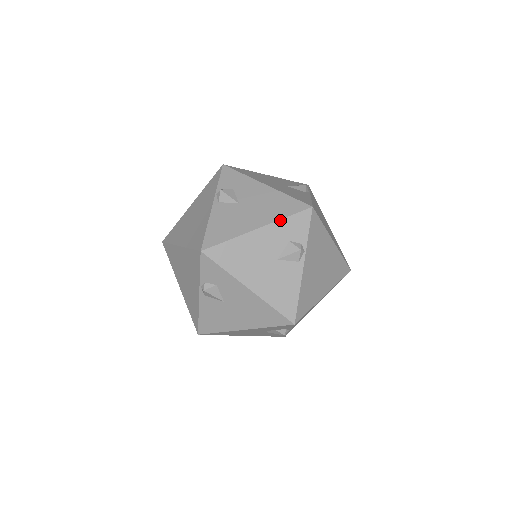
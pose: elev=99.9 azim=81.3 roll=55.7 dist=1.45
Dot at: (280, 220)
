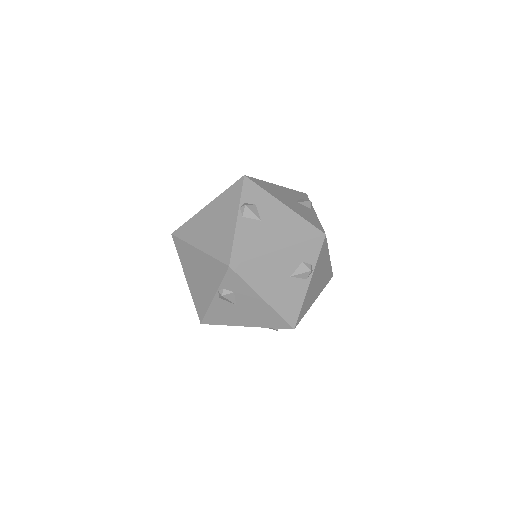
Dot at: occluded
